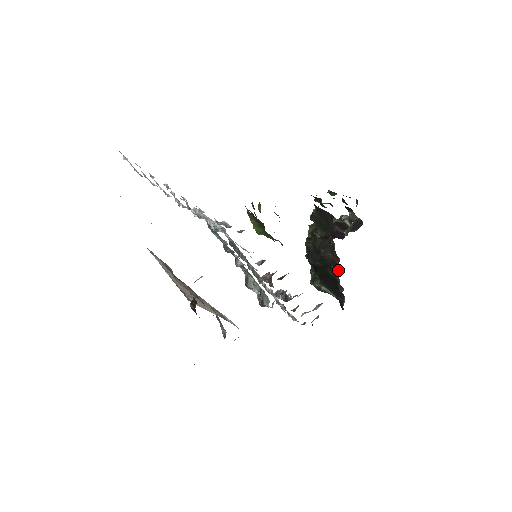
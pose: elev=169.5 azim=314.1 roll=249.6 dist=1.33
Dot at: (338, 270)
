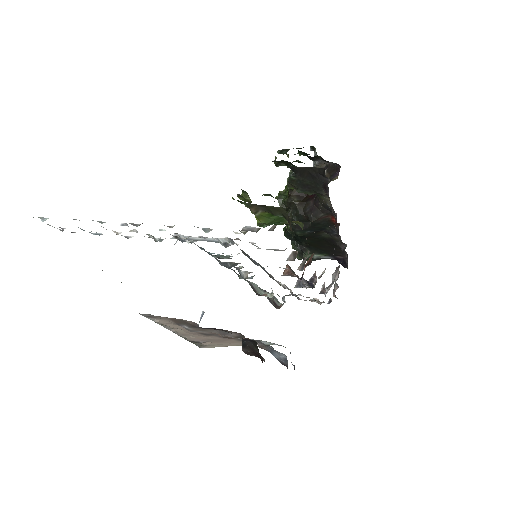
Dot at: occluded
